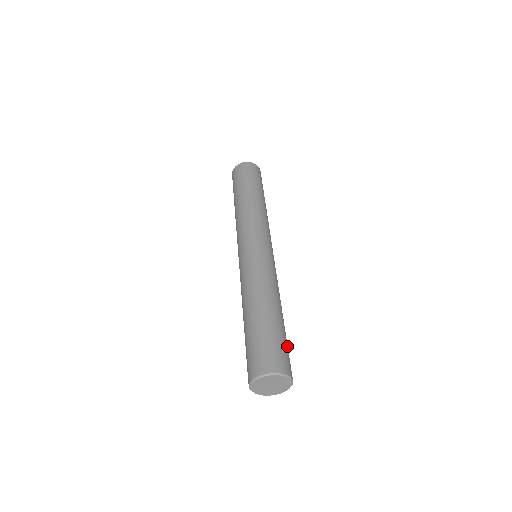
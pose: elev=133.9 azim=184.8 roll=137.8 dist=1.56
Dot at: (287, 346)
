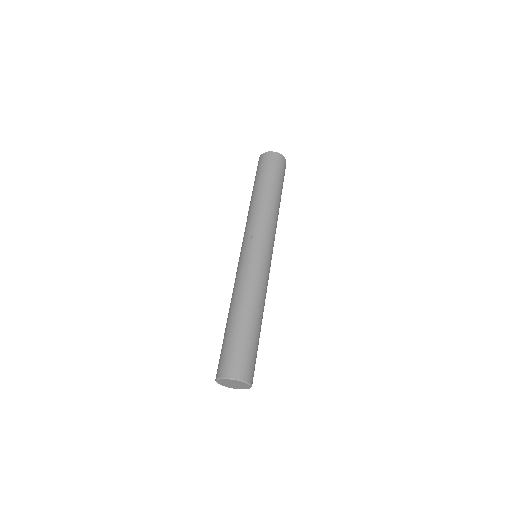
Dot at: occluded
